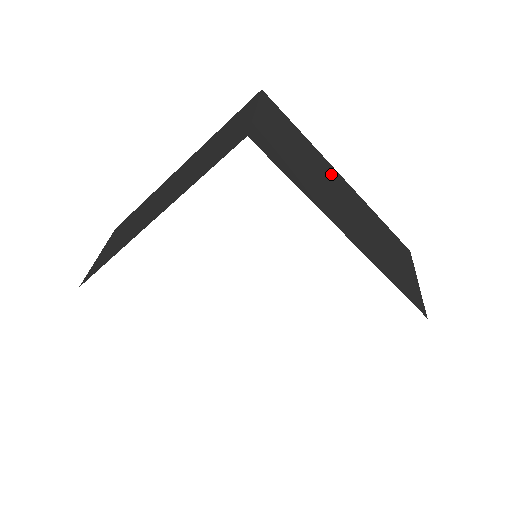
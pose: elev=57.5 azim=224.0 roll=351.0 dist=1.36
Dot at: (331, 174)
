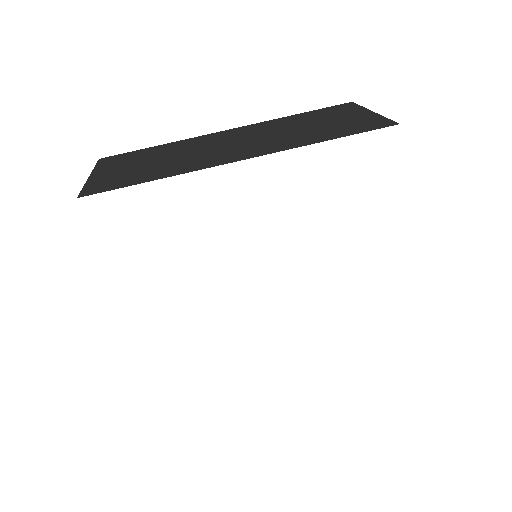
Dot at: (206, 140)
